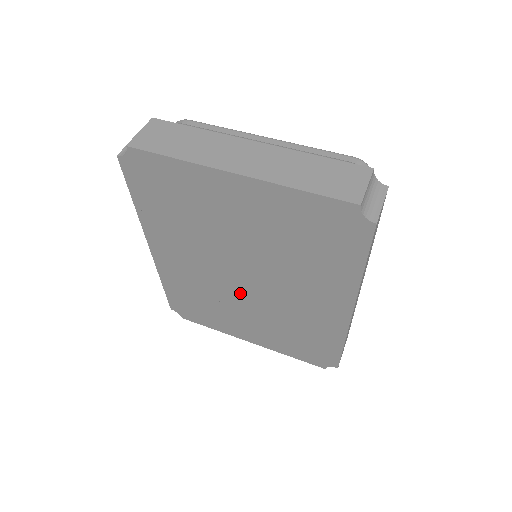
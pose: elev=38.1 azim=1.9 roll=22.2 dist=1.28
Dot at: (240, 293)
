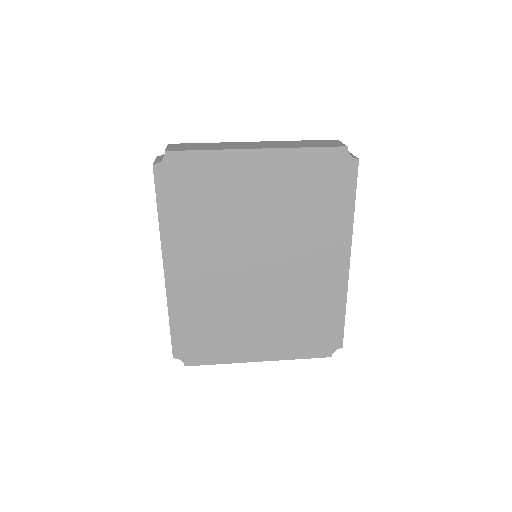
Dot at: (253, 289)
